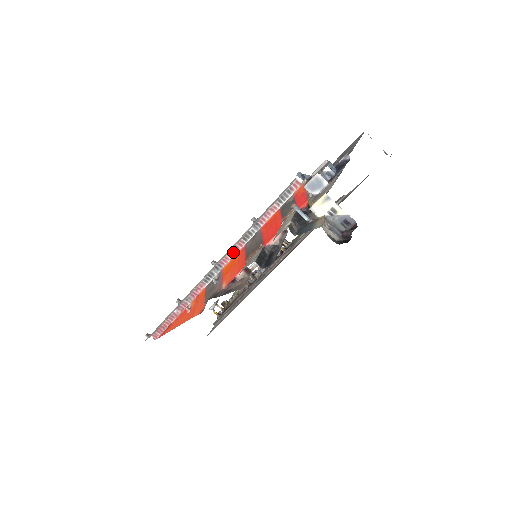
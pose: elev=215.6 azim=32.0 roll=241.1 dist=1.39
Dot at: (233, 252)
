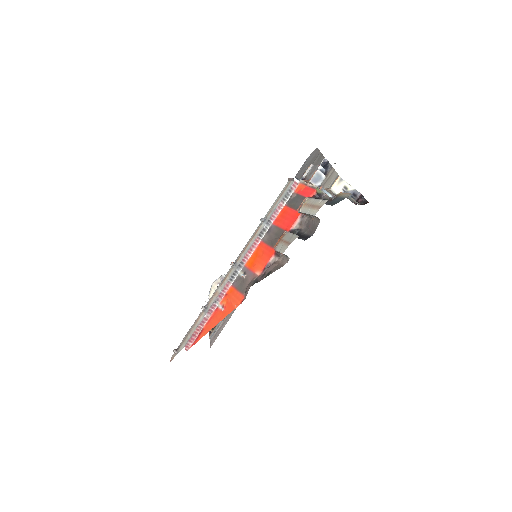
Dot at: (252, 249)
